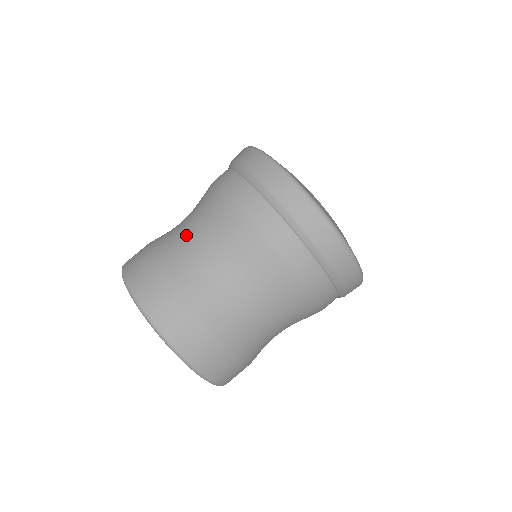
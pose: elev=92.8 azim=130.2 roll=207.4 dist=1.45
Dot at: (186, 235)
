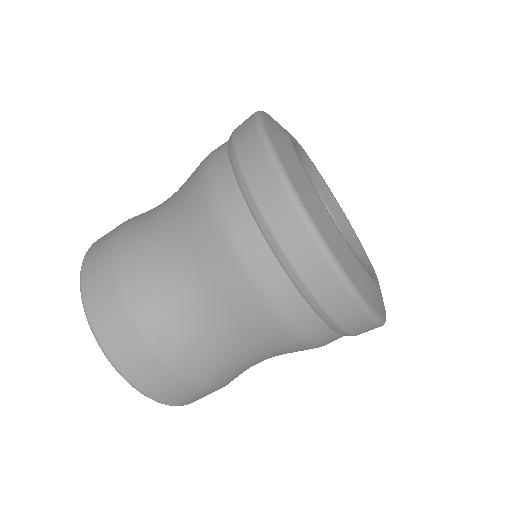
Dot at: (154, 227)
